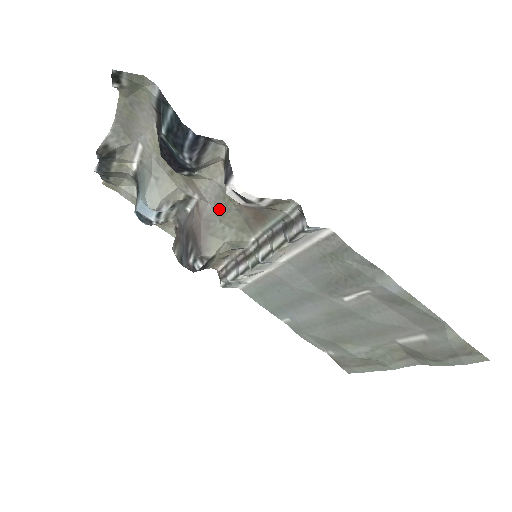
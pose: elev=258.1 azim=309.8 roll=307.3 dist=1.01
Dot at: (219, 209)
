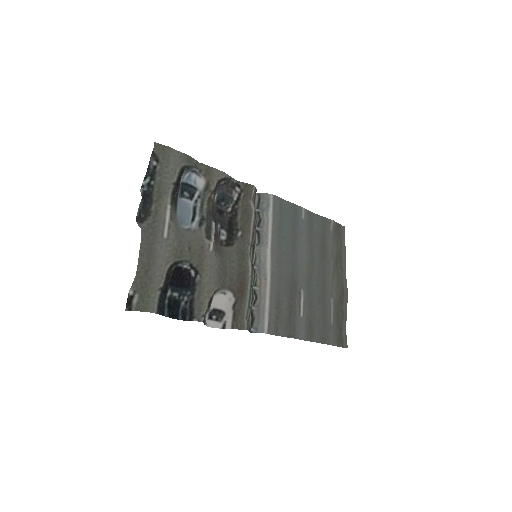
Dot at: (222, 266)
